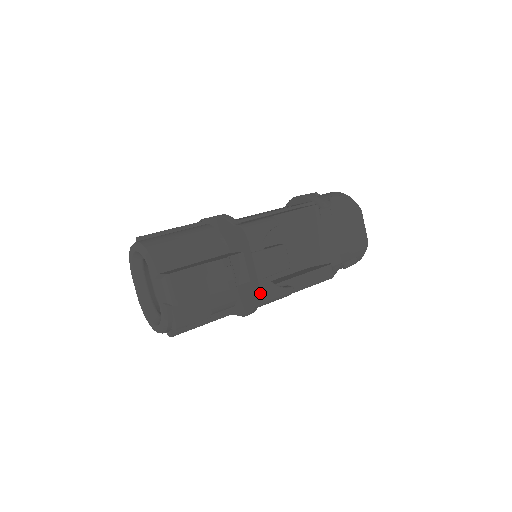
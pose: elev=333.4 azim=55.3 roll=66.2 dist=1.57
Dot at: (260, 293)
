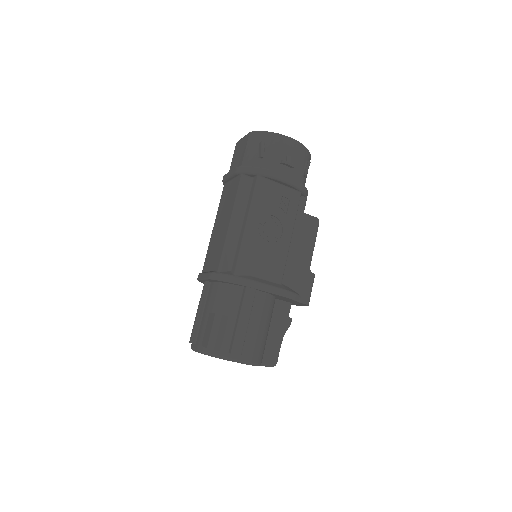
Dot at: occluded
